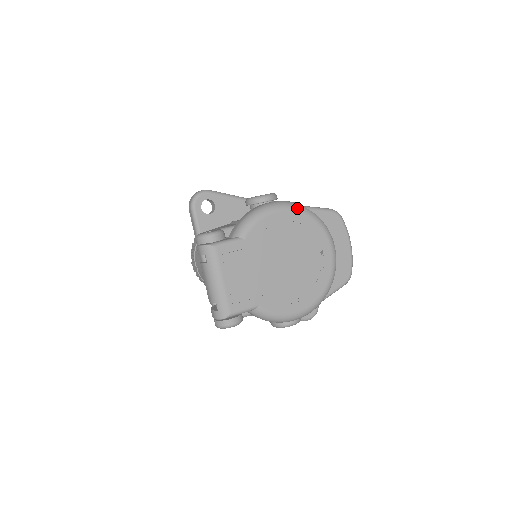
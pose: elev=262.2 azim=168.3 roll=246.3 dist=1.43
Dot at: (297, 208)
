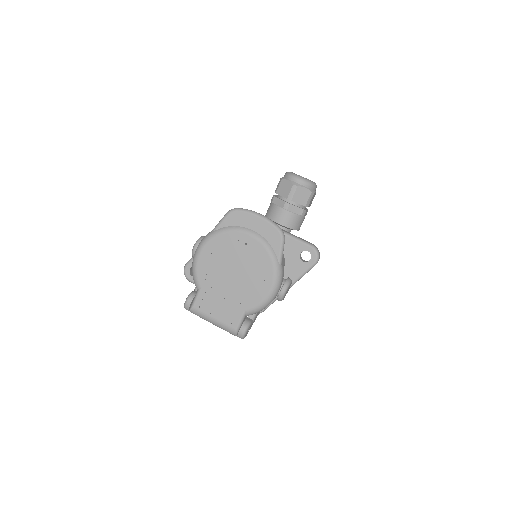
Dot at: (207, 240)
